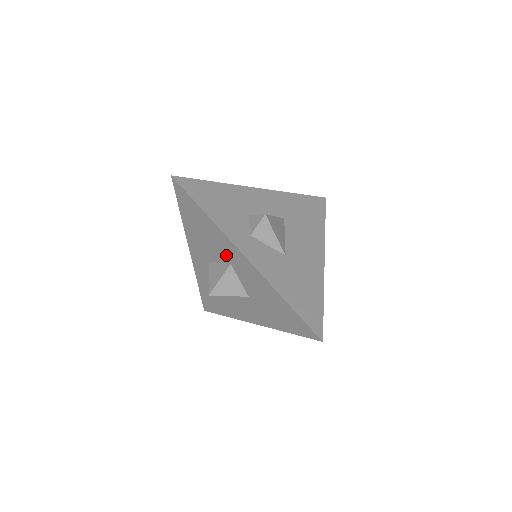
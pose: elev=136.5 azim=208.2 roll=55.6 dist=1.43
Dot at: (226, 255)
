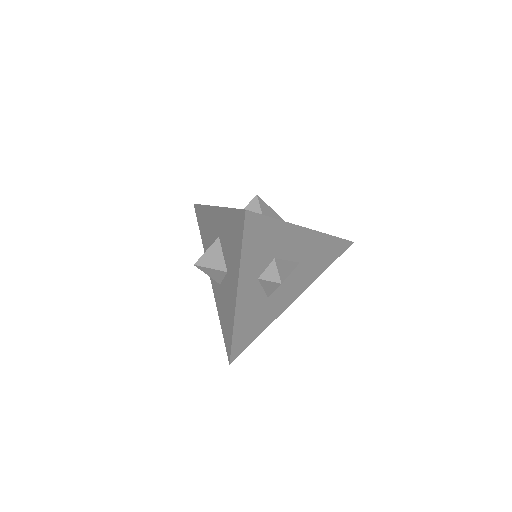
Dot at: (229, 269)
